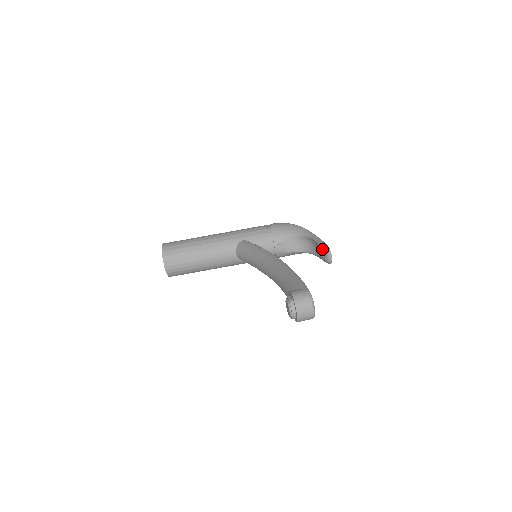
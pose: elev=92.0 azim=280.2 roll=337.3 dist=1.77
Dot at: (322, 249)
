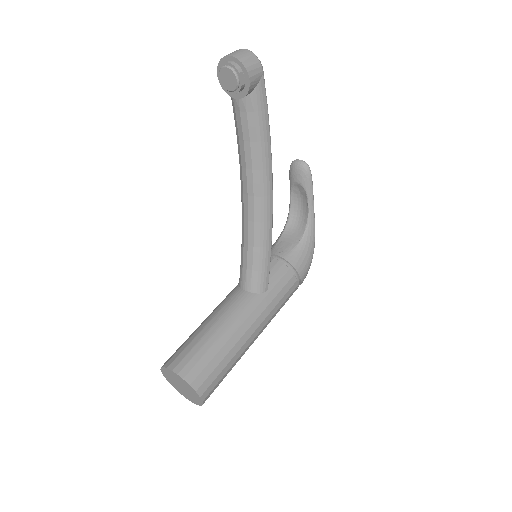
Dot at: (290, 174)
